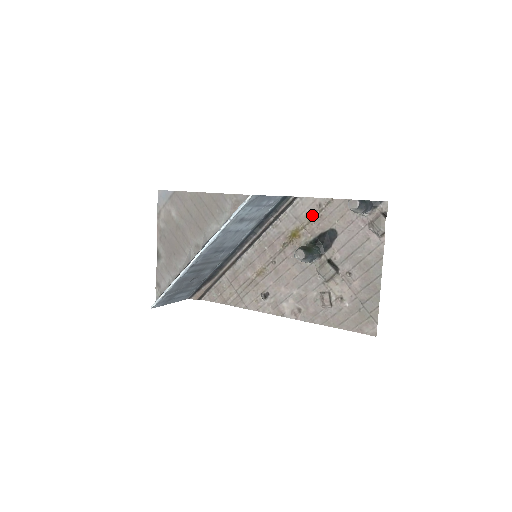
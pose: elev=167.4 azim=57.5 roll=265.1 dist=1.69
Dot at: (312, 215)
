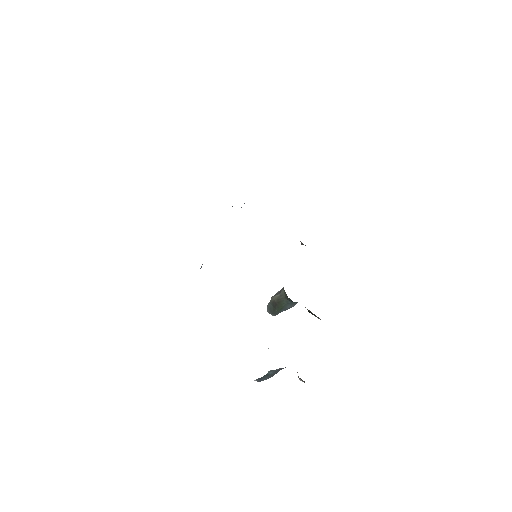
Dot at: occluded
